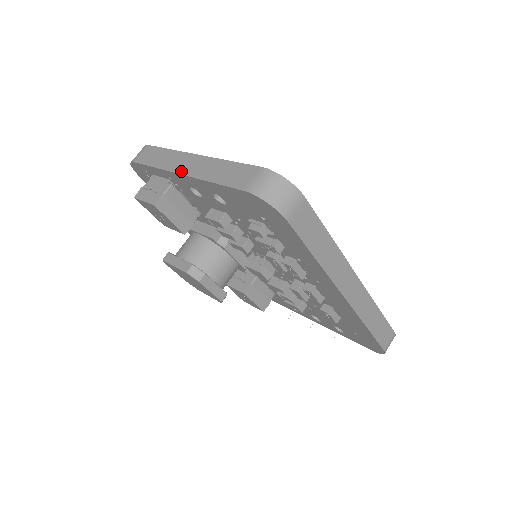
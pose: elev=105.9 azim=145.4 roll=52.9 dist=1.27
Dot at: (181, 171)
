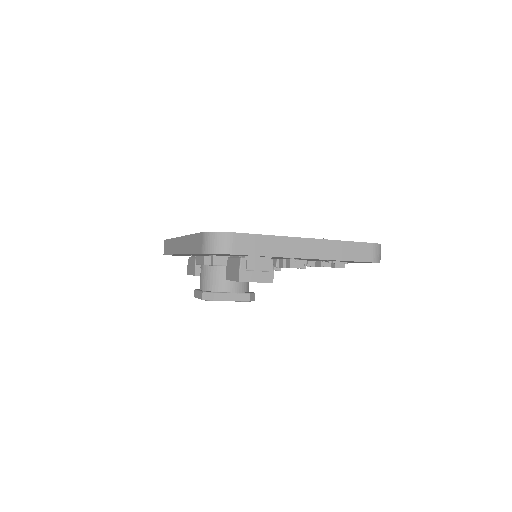
Dot at: (306, 256)
